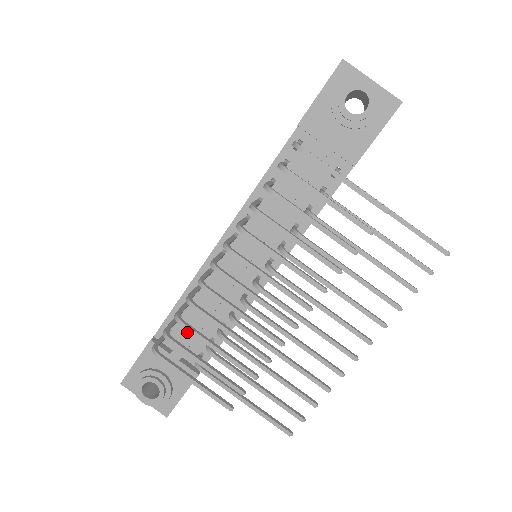
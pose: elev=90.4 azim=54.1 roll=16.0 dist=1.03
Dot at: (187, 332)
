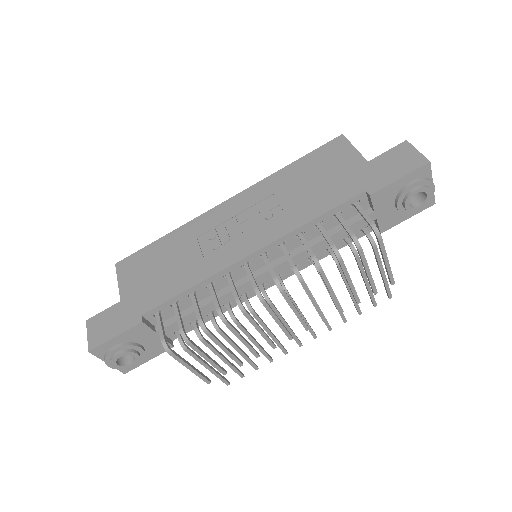
Dot at: (183, 319)
